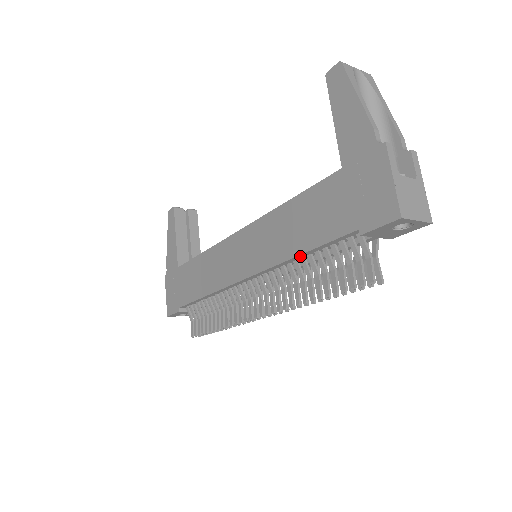
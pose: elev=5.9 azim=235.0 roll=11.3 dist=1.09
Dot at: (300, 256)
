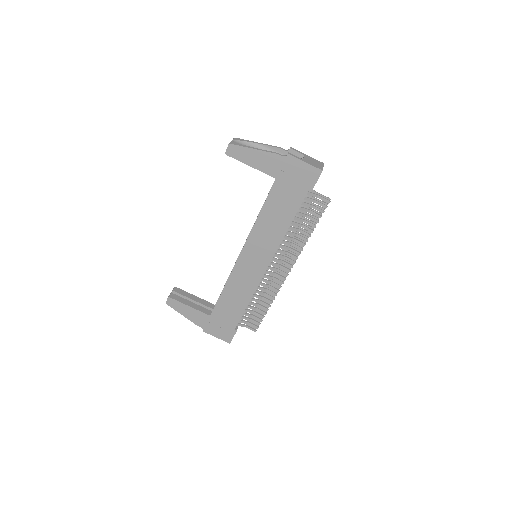
Dot at: (289, 227)
